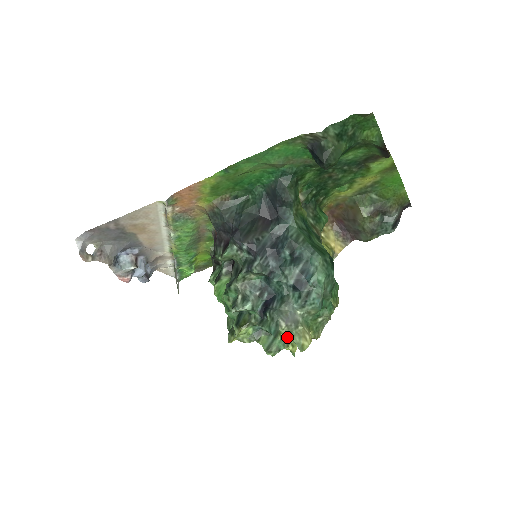
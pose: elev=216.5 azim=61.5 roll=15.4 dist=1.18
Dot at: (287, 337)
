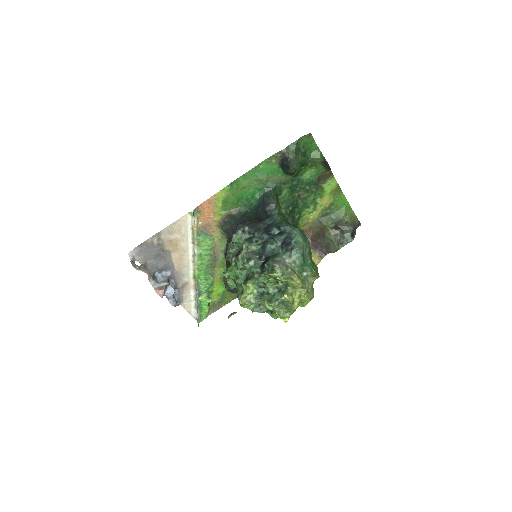
Dot at: (281, 276)
